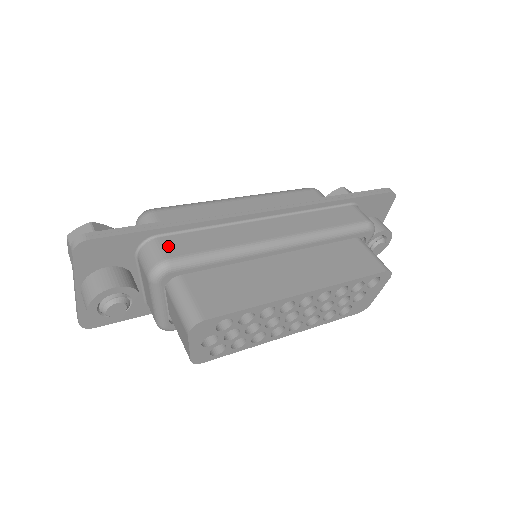
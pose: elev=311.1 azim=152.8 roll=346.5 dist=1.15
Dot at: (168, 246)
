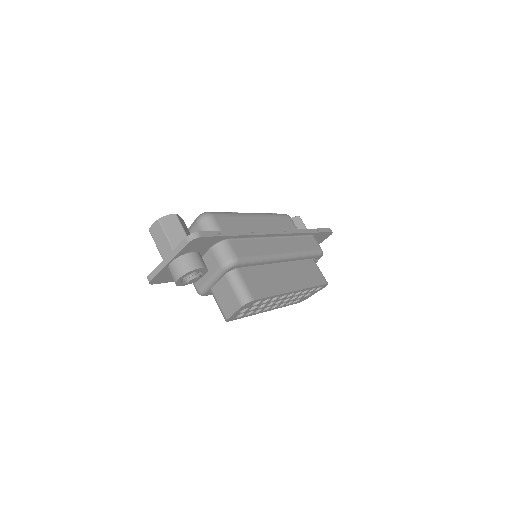
Dot at: (235, 248)
